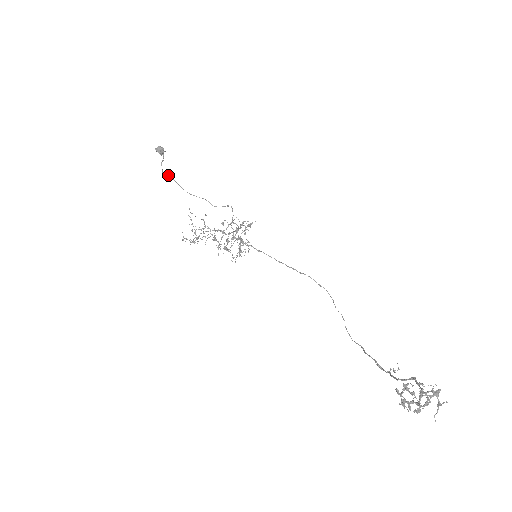
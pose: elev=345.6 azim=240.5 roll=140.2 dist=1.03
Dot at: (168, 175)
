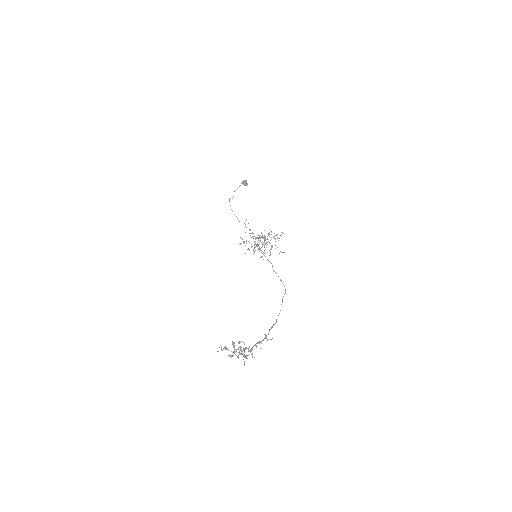
Dot at: (229, 201)
